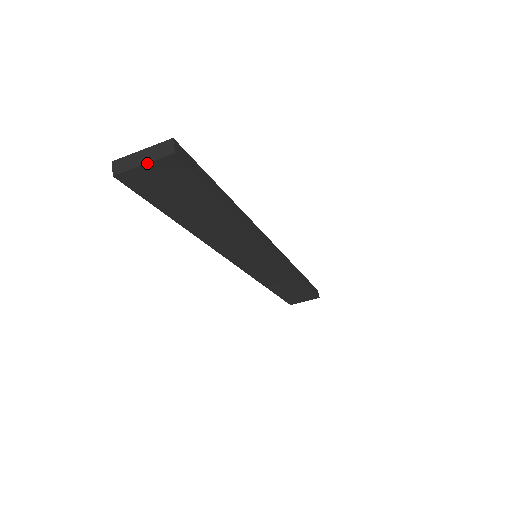
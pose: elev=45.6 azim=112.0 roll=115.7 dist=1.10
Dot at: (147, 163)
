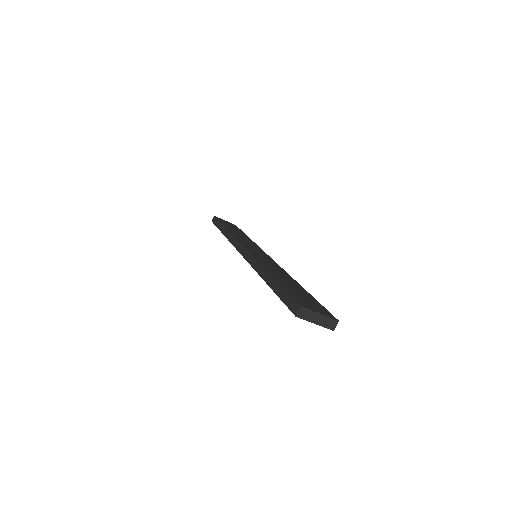
Dot at: occluded
